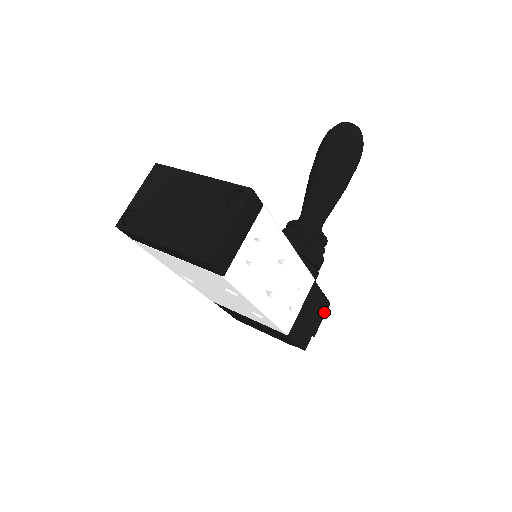
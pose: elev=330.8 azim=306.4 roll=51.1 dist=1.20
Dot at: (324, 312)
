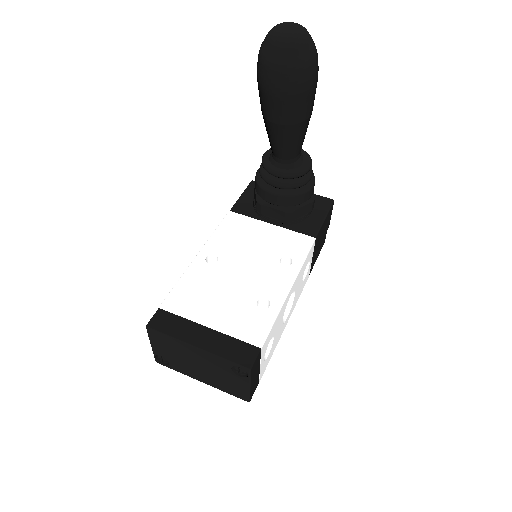
Dot at: (331, 212)
